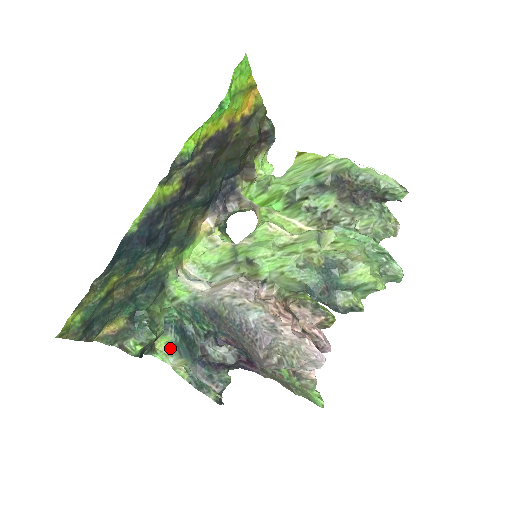
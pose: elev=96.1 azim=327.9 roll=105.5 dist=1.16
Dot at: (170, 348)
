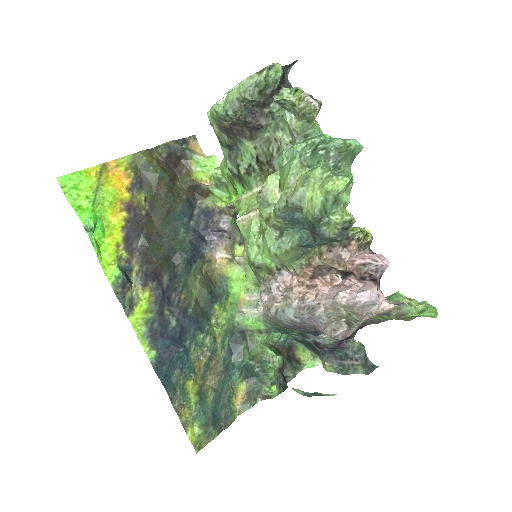
Dot at: (310, 352)
